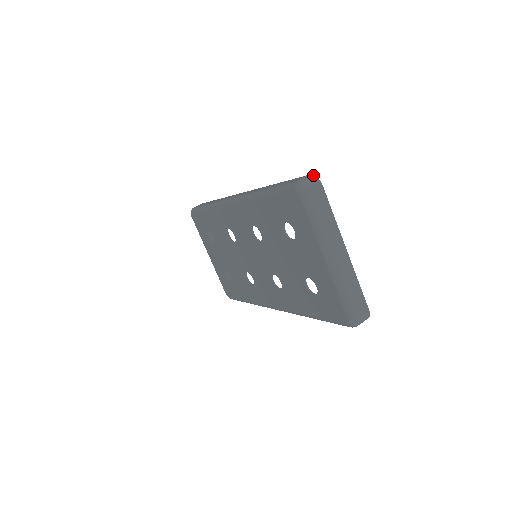
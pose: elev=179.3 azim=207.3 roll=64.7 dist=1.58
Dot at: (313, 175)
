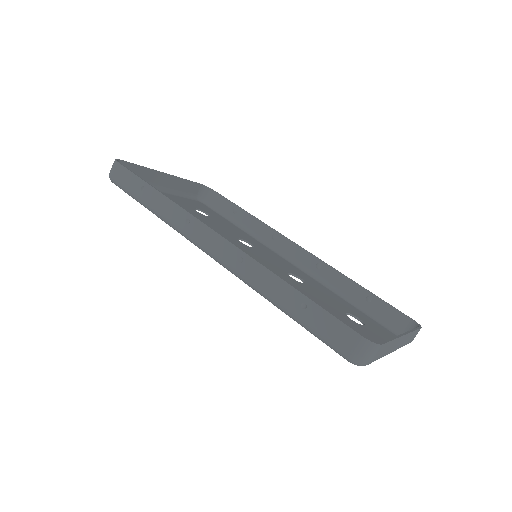
Dot at: (368, 341)
